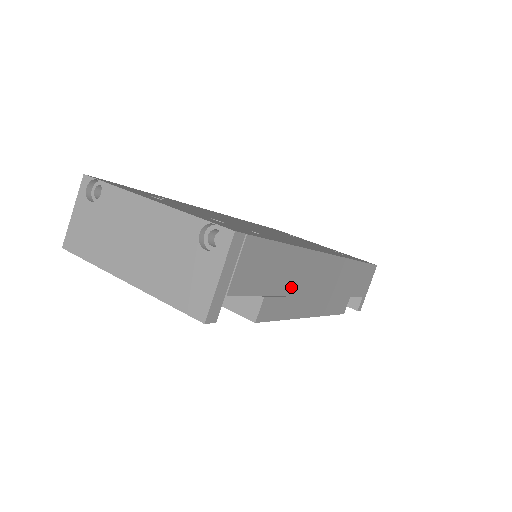
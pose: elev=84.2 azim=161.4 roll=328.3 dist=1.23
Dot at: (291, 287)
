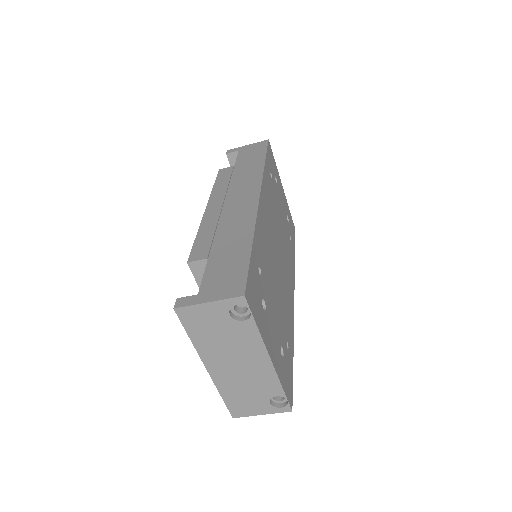
Dot at: occluded
